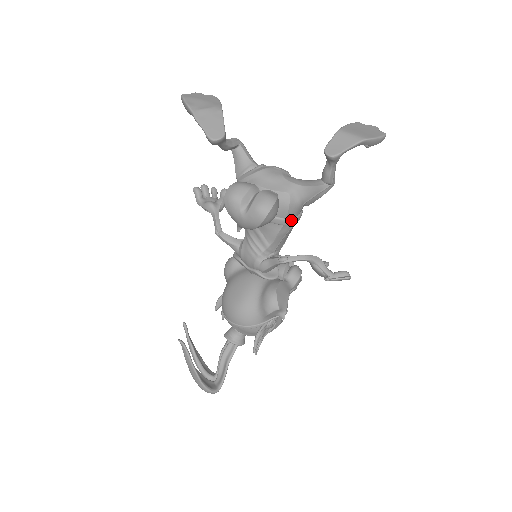
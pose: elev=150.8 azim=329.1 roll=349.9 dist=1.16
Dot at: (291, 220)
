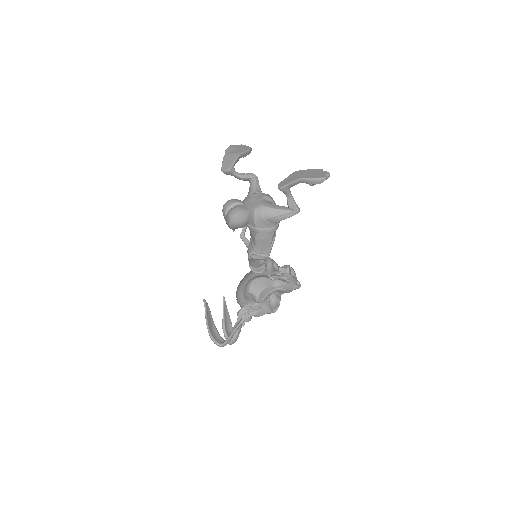
Dot at: (259, 229)
